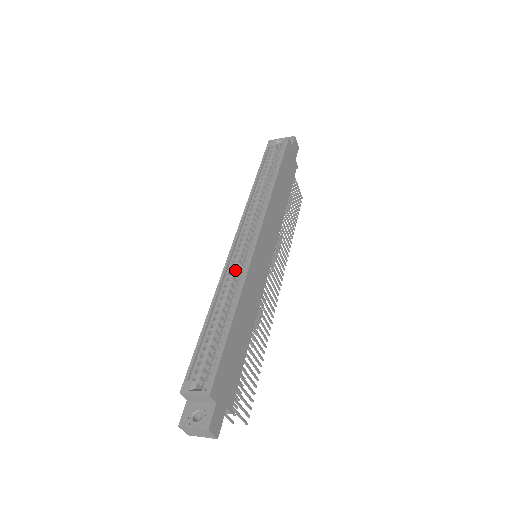
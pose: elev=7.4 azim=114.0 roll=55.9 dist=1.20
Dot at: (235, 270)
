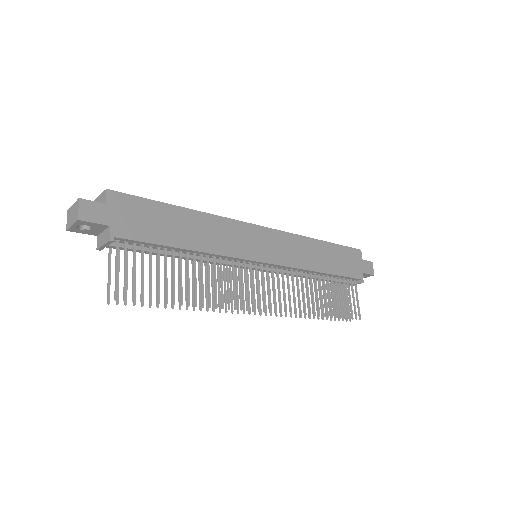
Dot at: occluded
